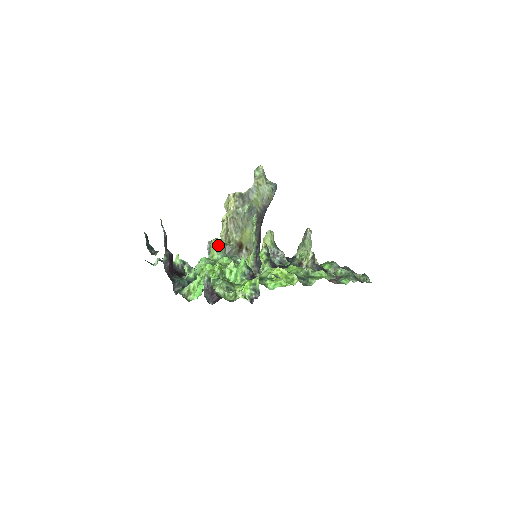
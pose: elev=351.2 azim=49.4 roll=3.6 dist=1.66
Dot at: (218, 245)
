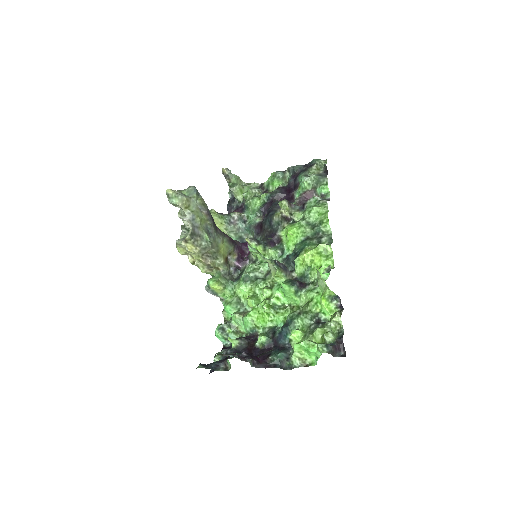
Dot at: (219, 284)
